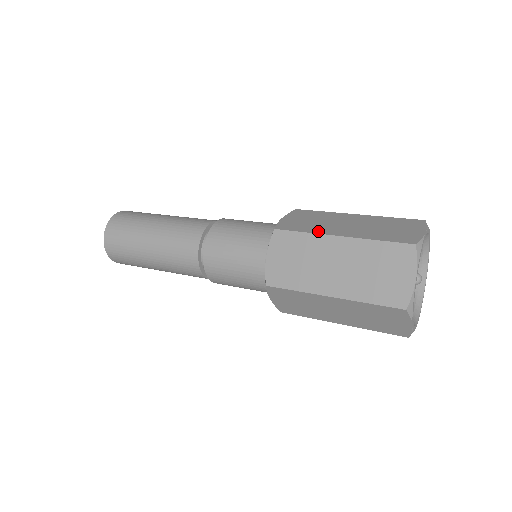
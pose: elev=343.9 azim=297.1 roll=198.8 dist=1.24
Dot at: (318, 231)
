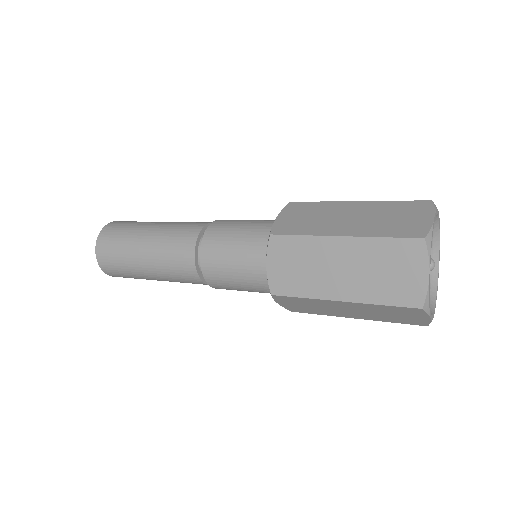
Dot at: (317, 232)
